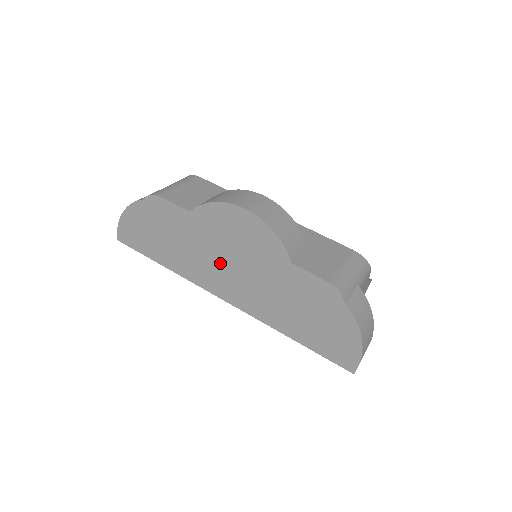
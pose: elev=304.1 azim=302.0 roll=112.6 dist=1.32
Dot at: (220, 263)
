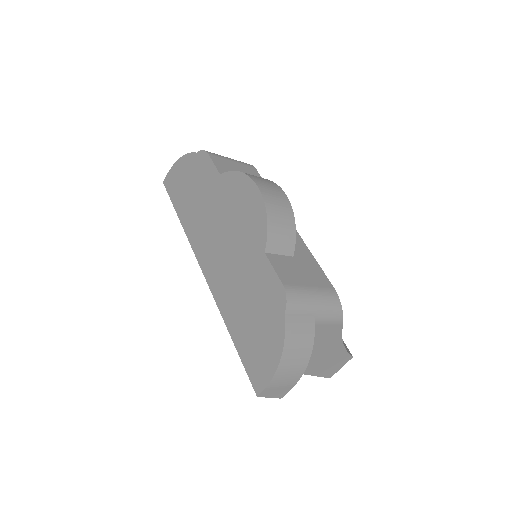
Dot at: (216, 231)
